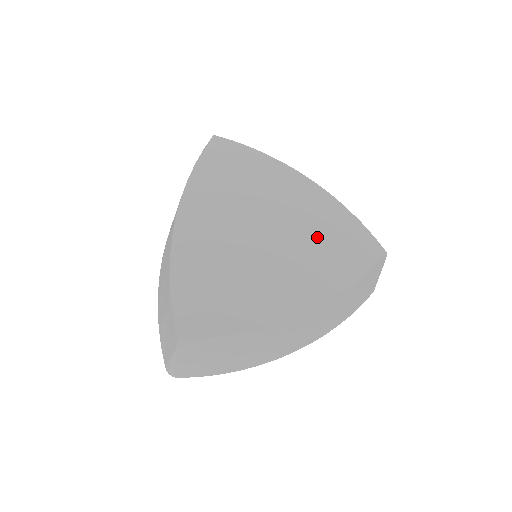
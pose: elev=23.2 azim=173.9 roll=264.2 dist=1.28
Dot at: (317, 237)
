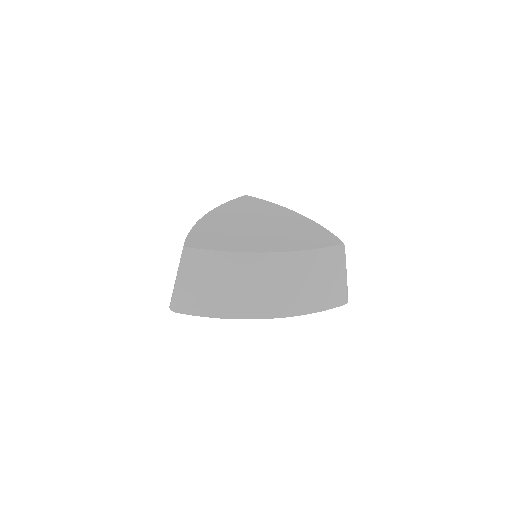
Dot at: (296, 231)
